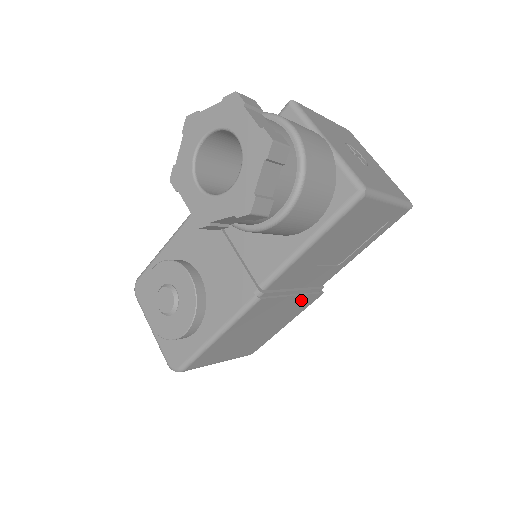
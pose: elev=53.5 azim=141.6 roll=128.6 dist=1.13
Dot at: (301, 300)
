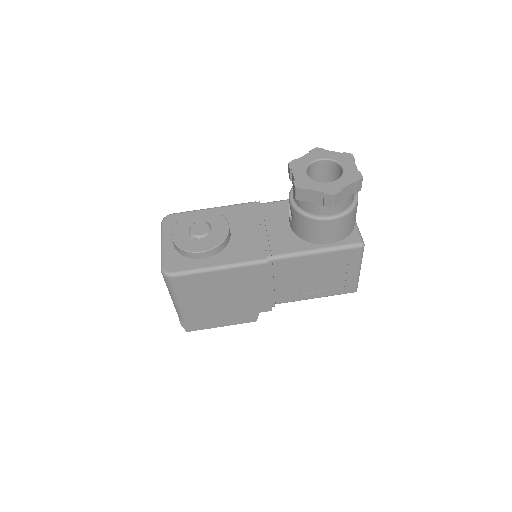
Dot at: (264, 299)
